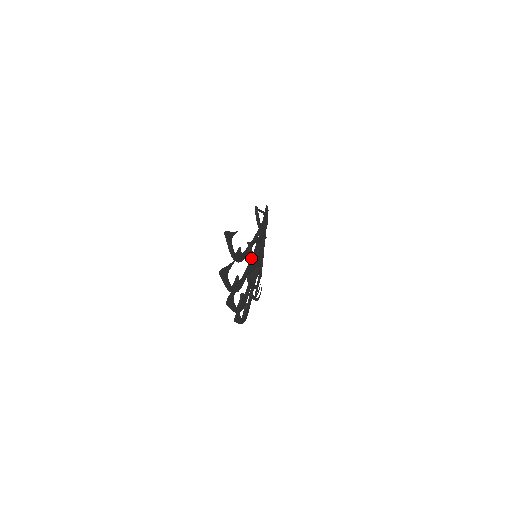
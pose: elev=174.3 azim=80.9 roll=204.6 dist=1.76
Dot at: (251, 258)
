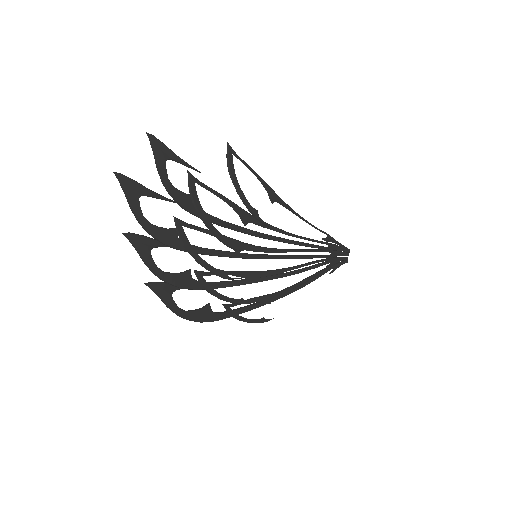
Dot at: (192, 202)
